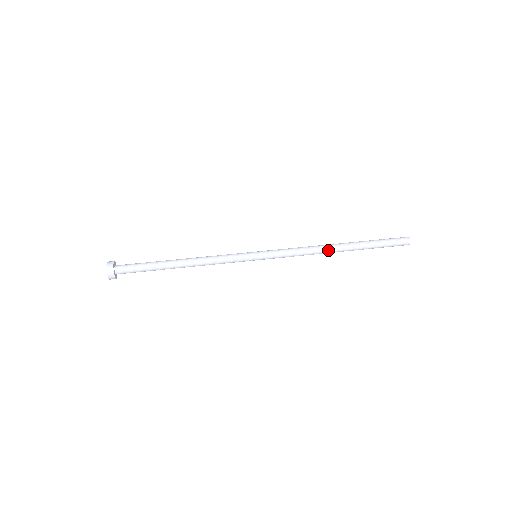
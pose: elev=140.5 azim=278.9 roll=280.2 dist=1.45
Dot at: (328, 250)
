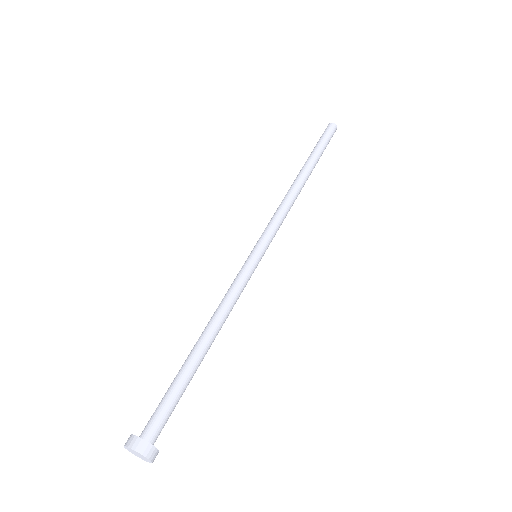
Dot at: (299, 188)
